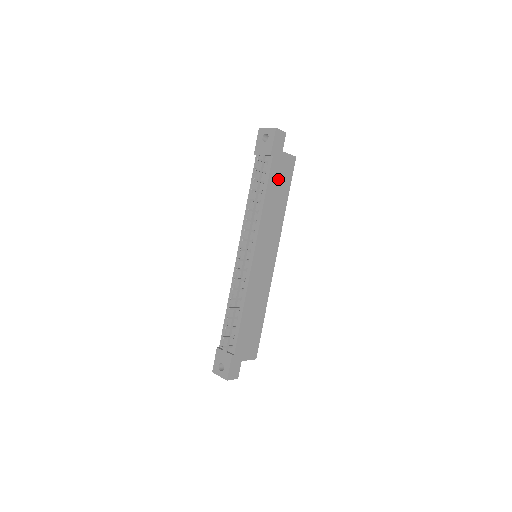
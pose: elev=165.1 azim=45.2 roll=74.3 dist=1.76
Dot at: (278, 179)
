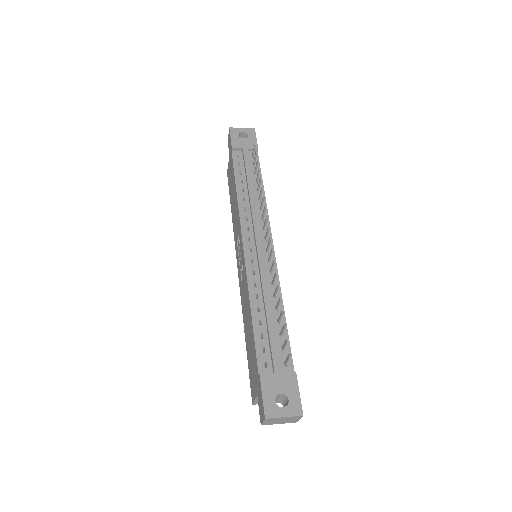
Dot at: occluded
